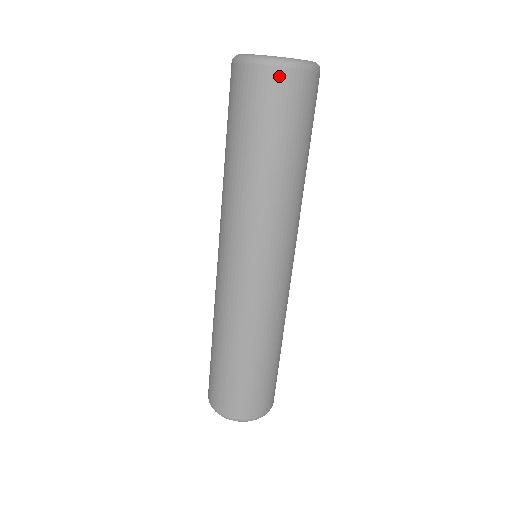
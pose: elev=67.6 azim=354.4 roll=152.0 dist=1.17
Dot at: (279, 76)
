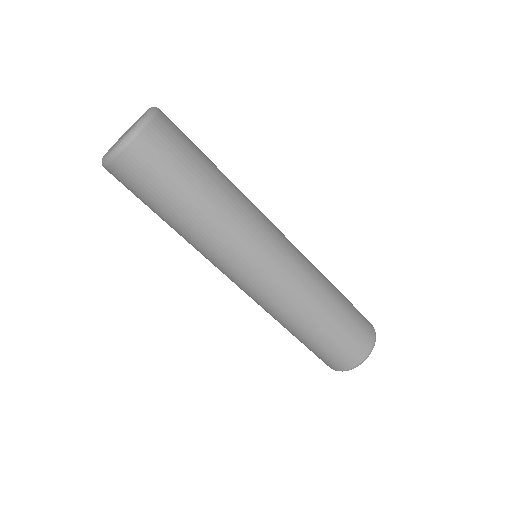
Dot at: (110, 173)
